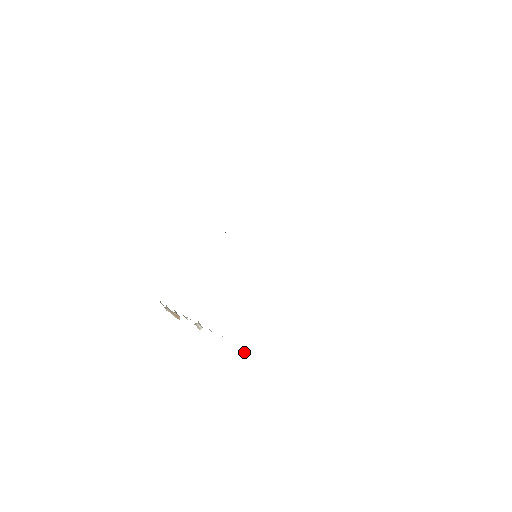
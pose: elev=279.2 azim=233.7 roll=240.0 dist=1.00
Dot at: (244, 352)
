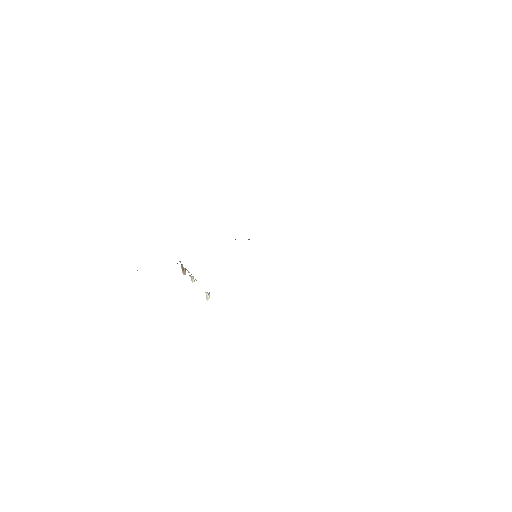
Dot at: (207, 296)
